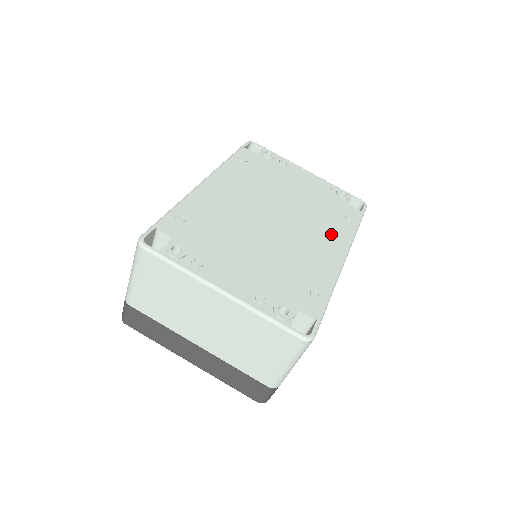
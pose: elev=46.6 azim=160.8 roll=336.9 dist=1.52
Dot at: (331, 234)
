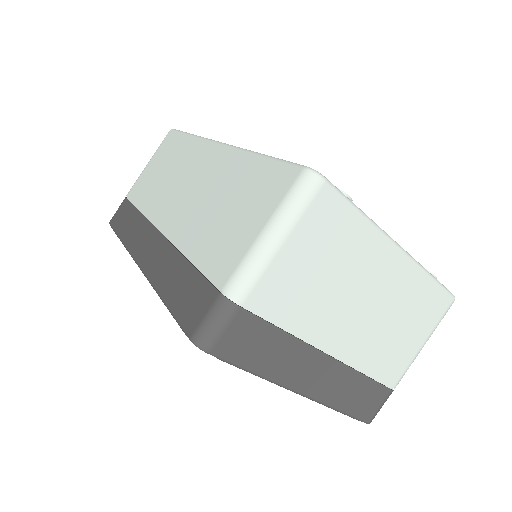
Dot at: occluded
